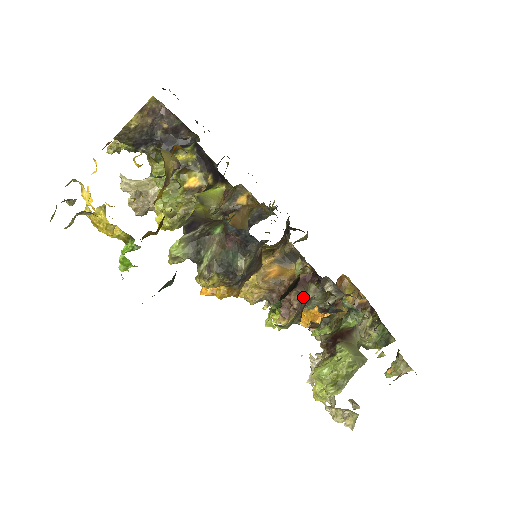
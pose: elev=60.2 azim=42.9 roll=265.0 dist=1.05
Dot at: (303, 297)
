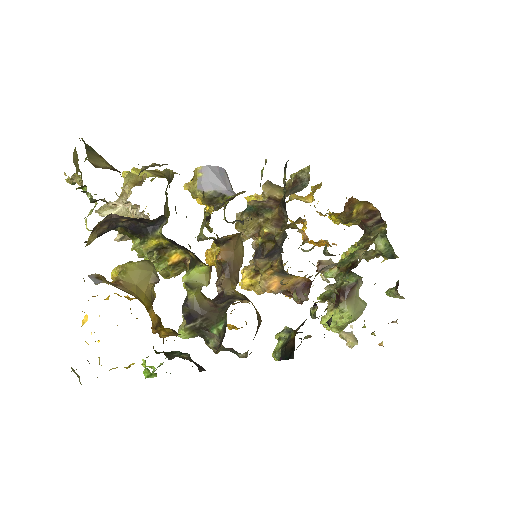
Dot at: occluded
